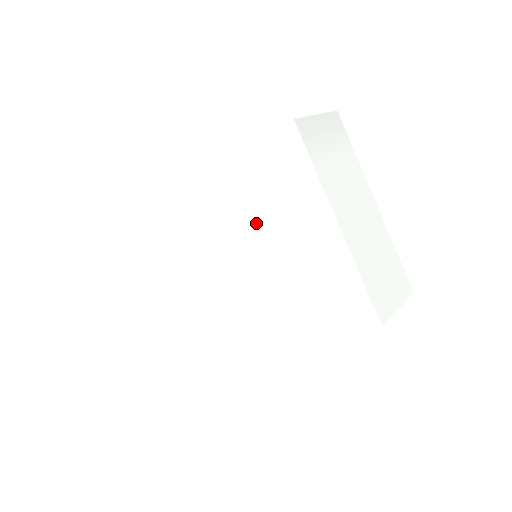
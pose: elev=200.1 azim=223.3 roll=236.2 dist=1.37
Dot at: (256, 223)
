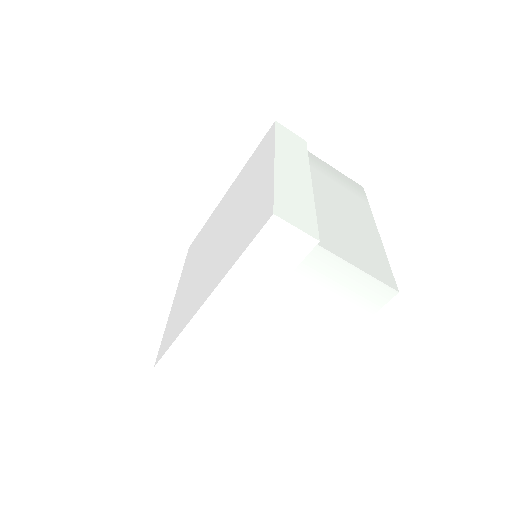
Dot at: (250, 180)
